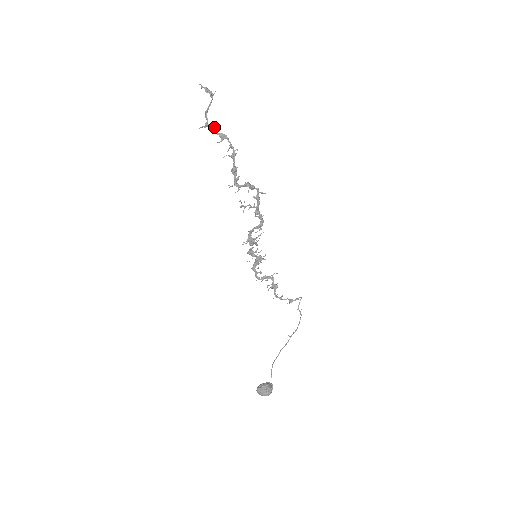
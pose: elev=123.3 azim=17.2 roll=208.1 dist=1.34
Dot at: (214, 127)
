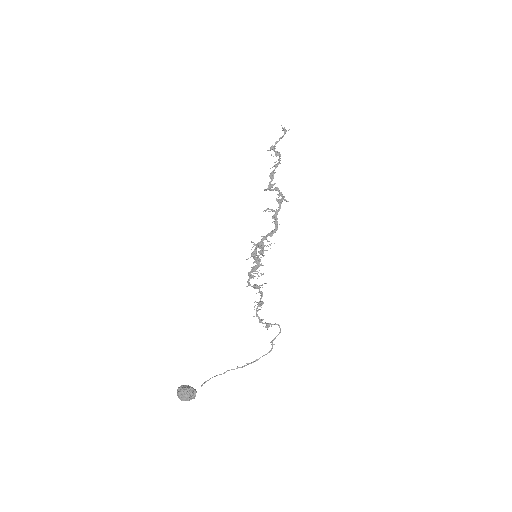
Dot at: (274, 146)
